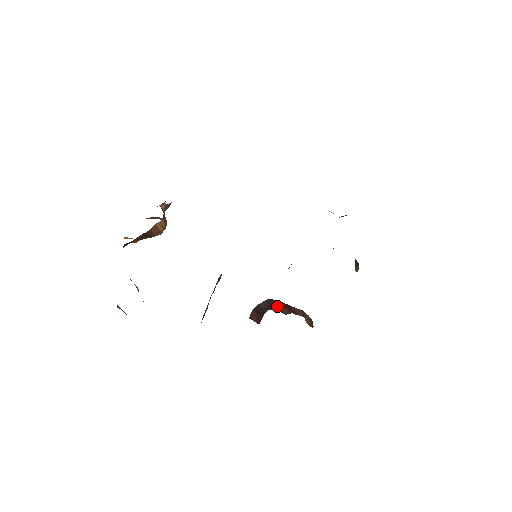
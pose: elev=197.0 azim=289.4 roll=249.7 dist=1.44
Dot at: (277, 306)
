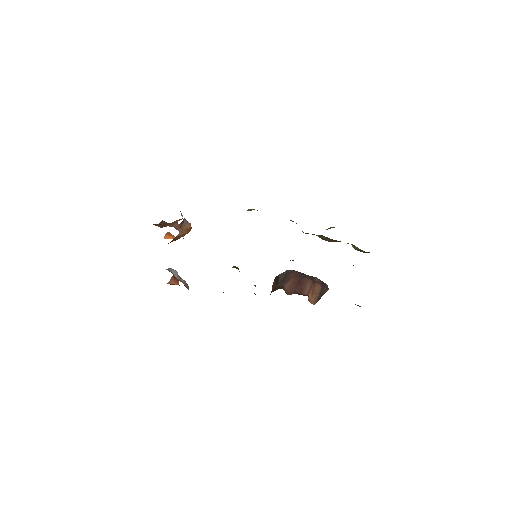
Dot at: (289, 282)
